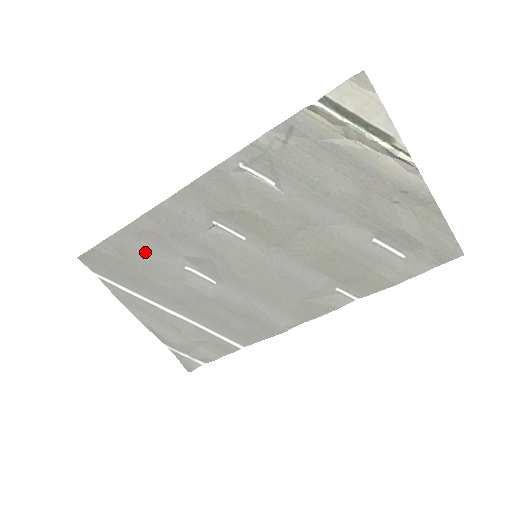
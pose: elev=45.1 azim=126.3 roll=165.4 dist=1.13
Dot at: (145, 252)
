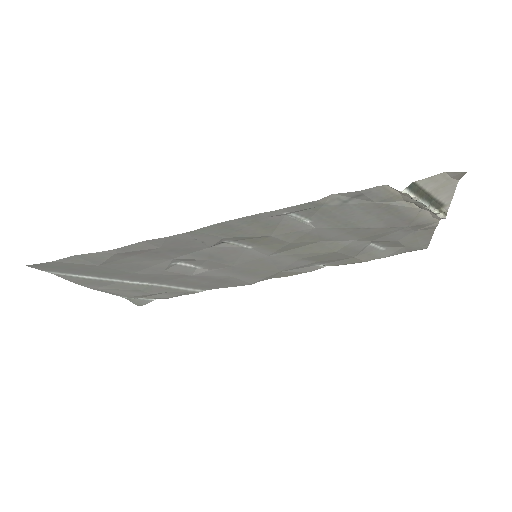
Dot at: (128, 260)
